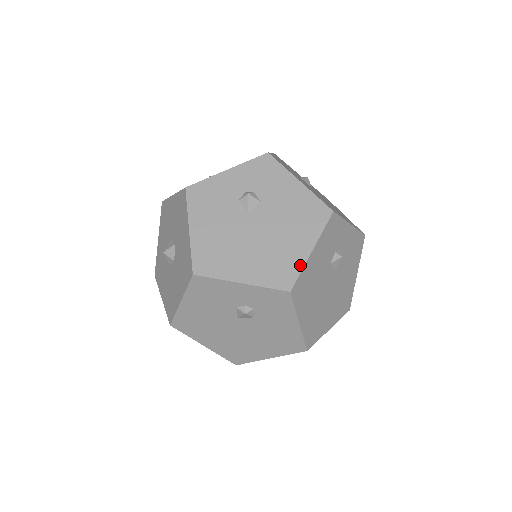
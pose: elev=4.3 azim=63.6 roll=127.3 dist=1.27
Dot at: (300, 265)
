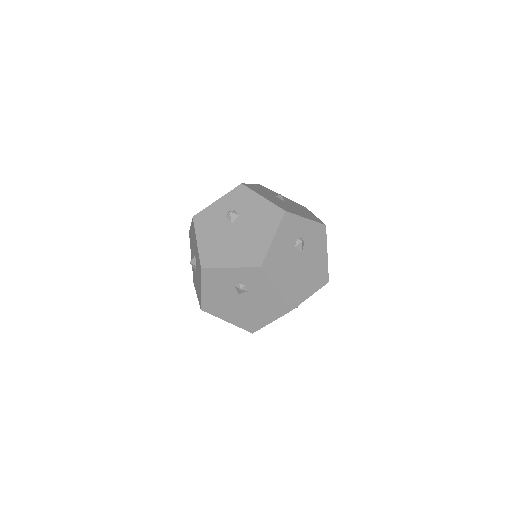
Dot at: (266, 249)
